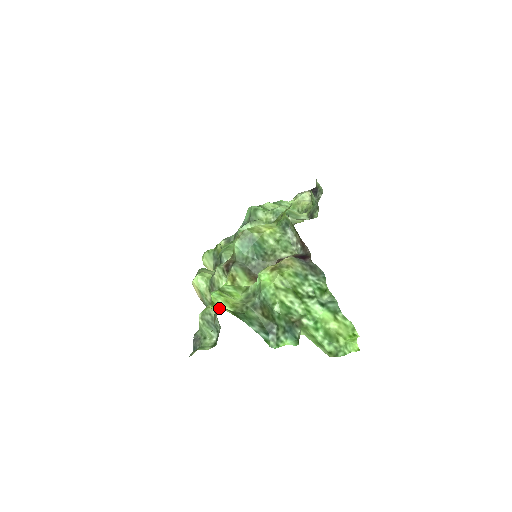
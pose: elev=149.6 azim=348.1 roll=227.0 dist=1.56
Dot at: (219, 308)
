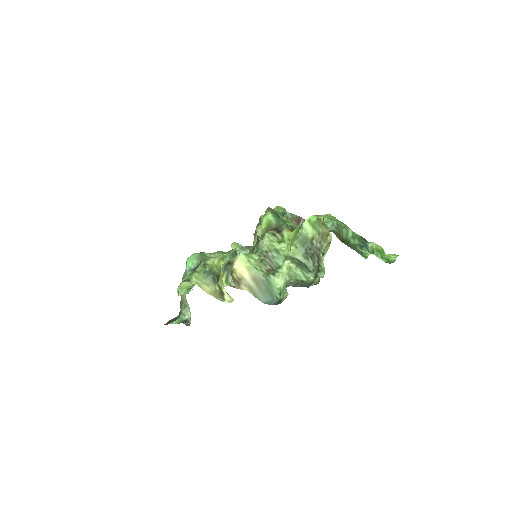
Dot at: occluded
